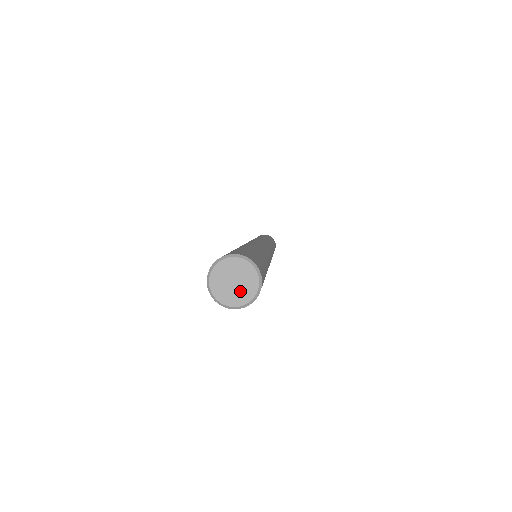
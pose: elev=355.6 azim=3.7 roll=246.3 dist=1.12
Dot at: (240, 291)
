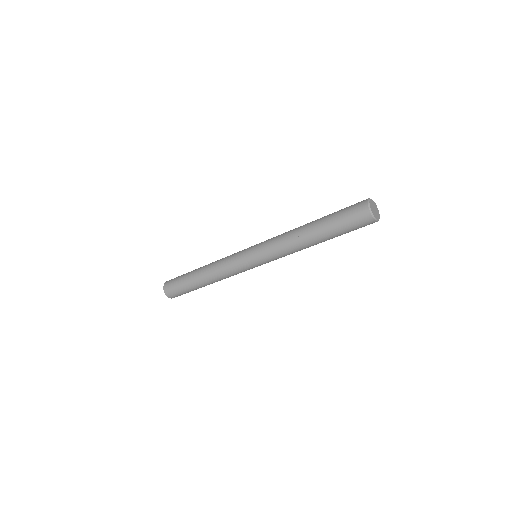
Dot at: (377, 214)
